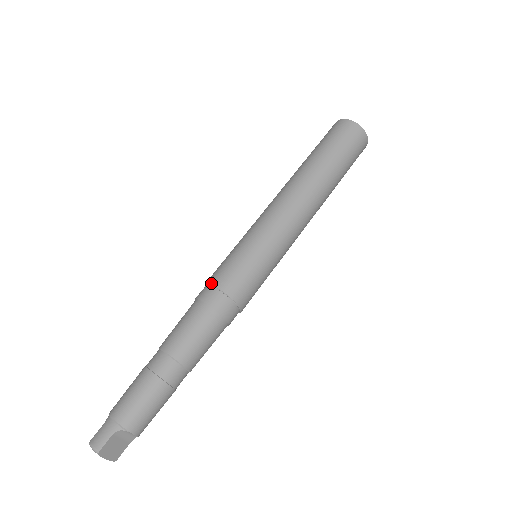
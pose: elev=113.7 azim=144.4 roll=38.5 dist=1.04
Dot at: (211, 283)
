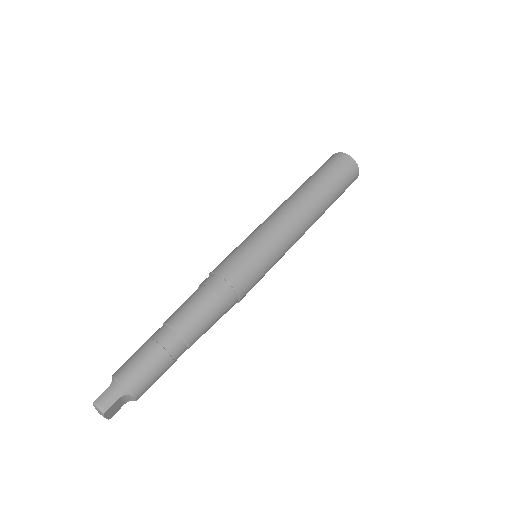
Dot at: (222, 275)
